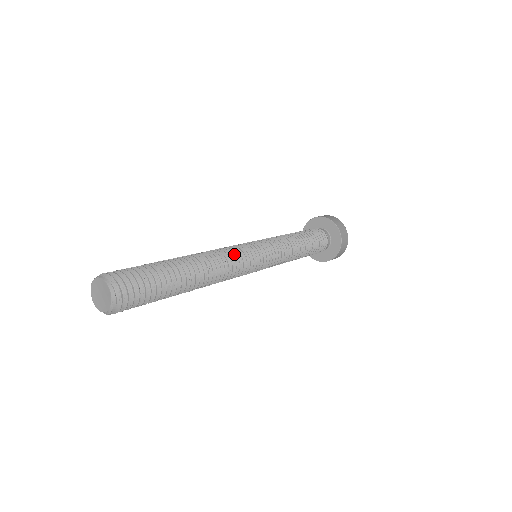
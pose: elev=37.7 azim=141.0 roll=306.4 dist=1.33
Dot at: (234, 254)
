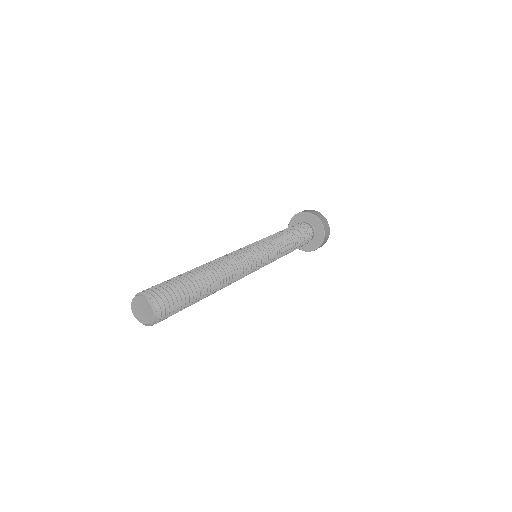
Dot at: (243, 262)
